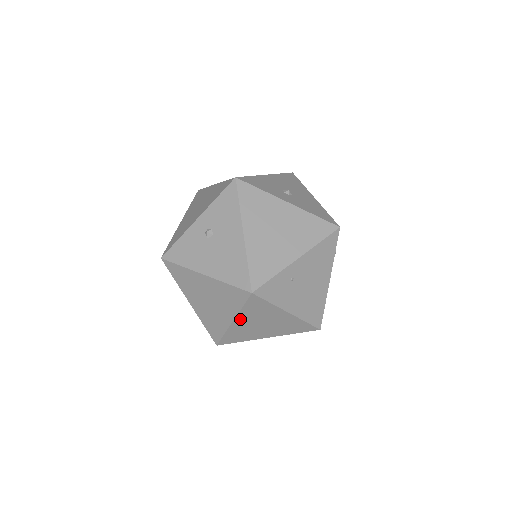
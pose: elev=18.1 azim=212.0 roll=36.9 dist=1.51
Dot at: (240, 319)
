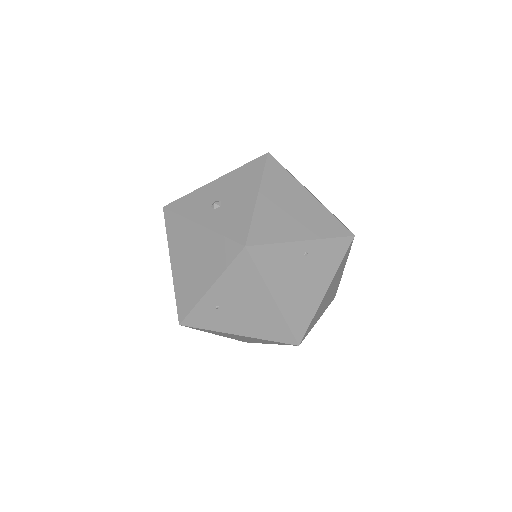
Dot at: (216, 334)
